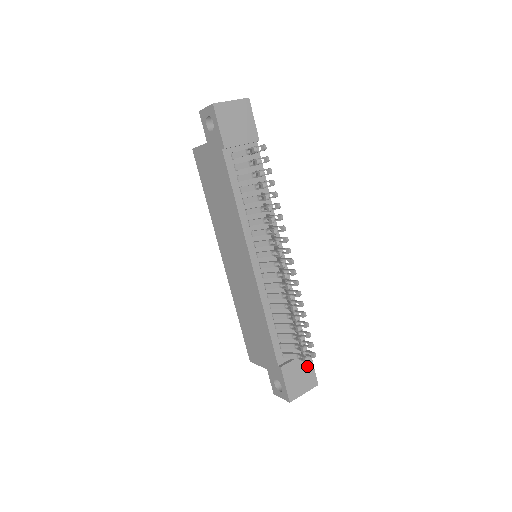
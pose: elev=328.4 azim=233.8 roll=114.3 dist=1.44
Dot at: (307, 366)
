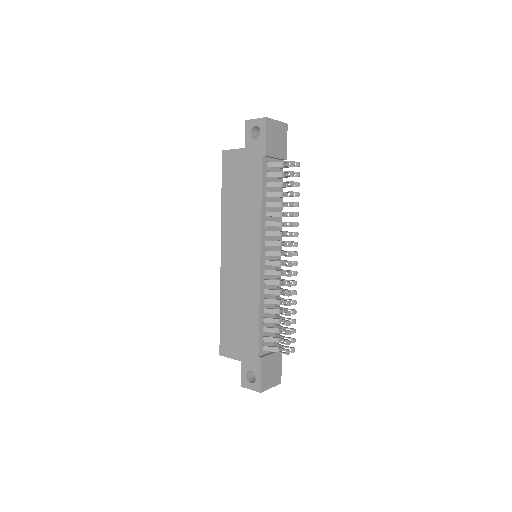
Dot at: (278, 363)
